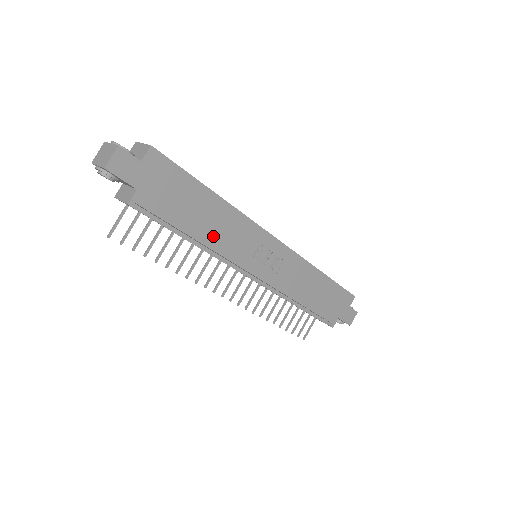
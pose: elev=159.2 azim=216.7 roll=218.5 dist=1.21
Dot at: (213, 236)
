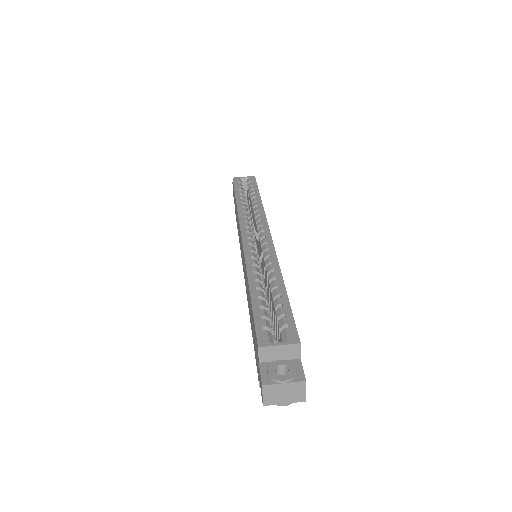
Dot at: occluded
